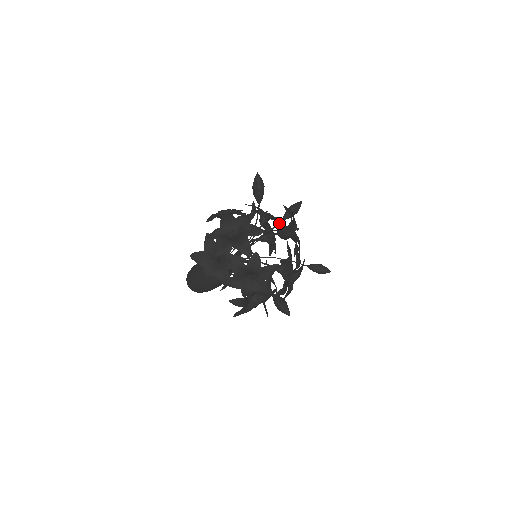
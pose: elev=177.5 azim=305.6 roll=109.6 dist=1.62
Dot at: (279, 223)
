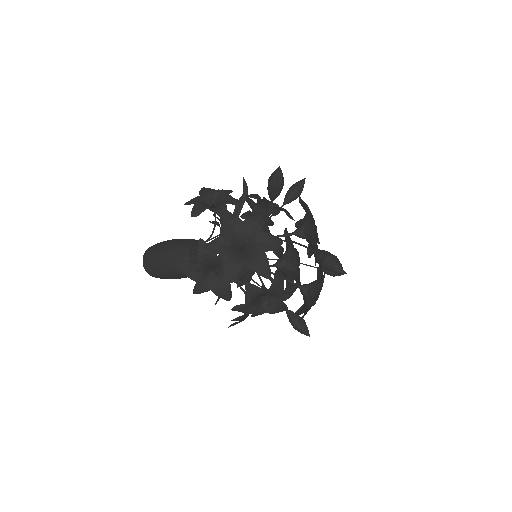
Dot at: occluded
